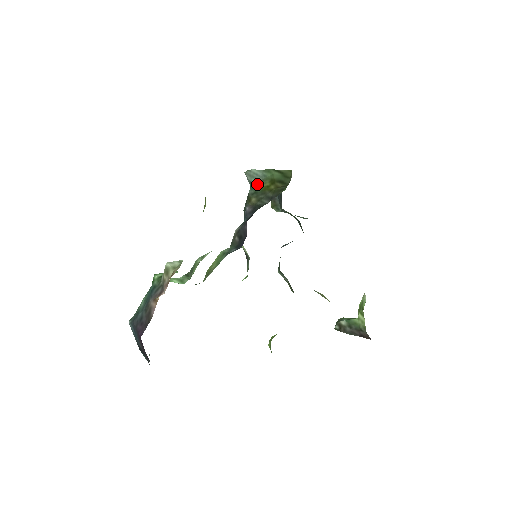
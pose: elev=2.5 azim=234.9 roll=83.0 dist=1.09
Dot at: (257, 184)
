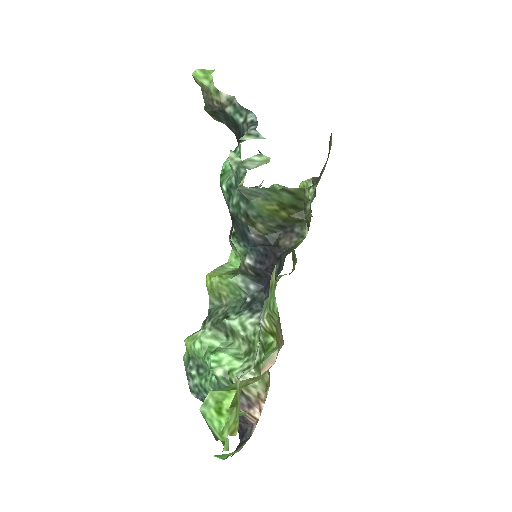
Dot at: (258, 203)
